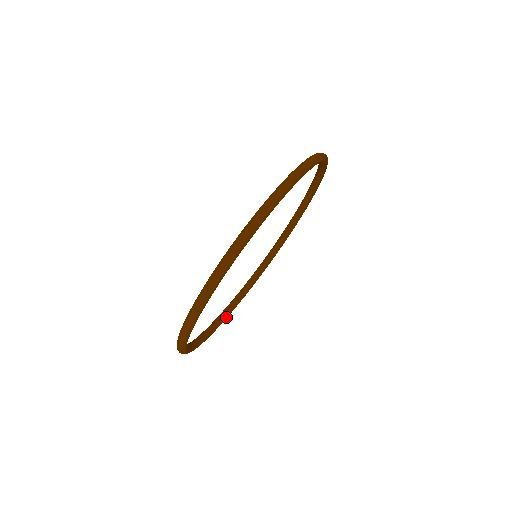
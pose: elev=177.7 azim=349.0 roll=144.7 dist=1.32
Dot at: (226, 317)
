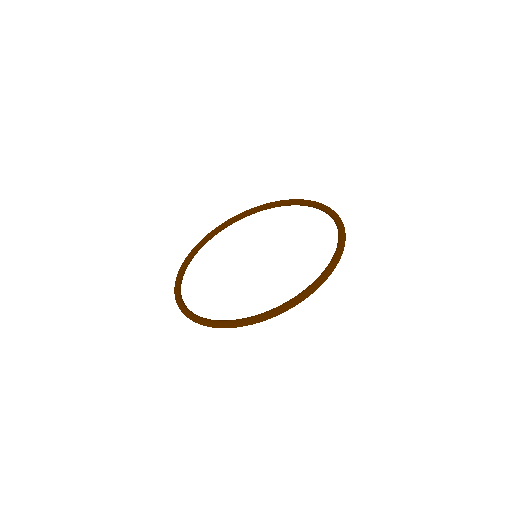
Dot at: (229, 225)
